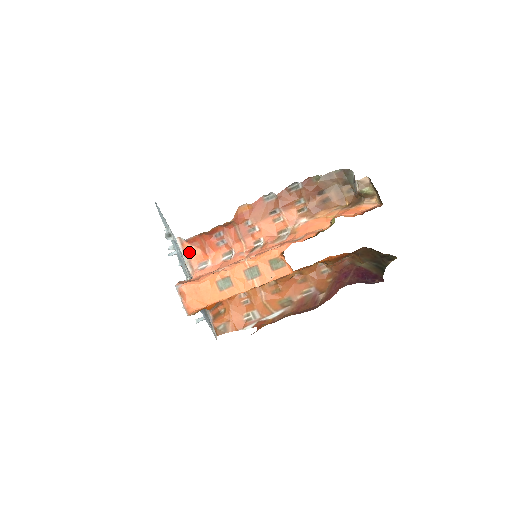
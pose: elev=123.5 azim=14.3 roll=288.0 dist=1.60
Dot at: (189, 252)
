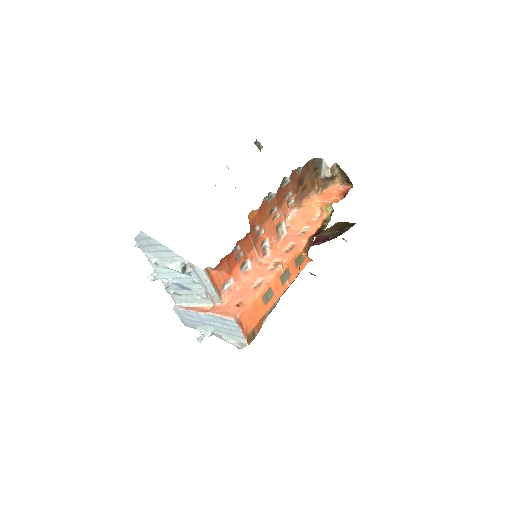
Dot at: (215, 279)
